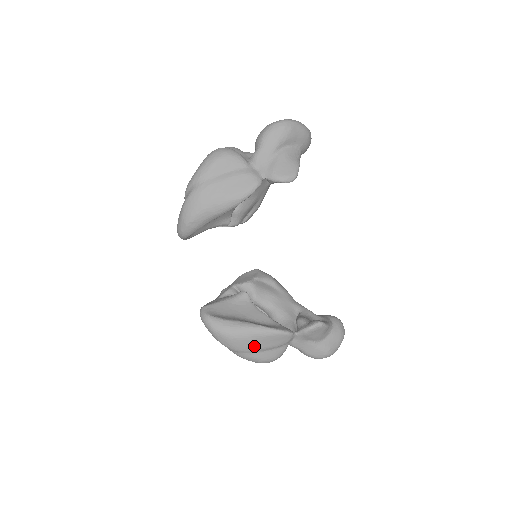
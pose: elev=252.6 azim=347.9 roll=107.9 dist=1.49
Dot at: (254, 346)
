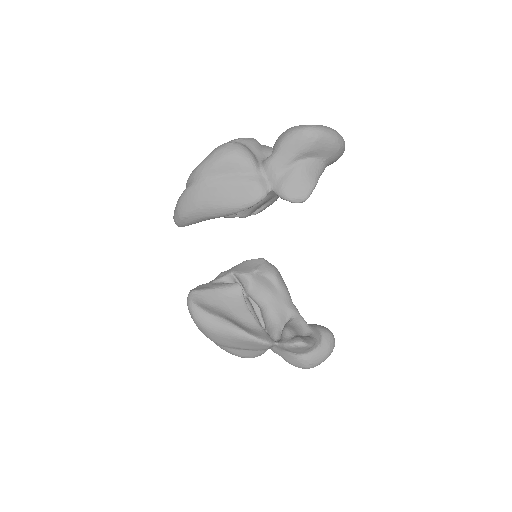
Dot at: (231, 344)
